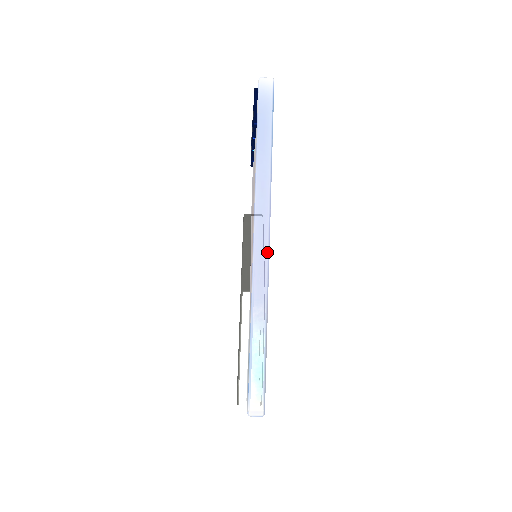
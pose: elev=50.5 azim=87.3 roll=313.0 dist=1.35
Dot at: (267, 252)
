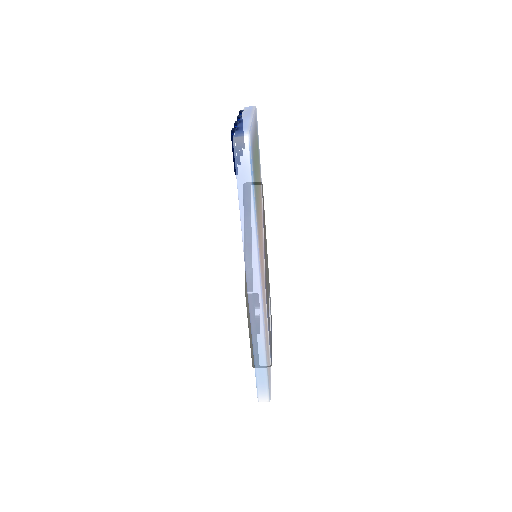
Dot at: (260, 301)
